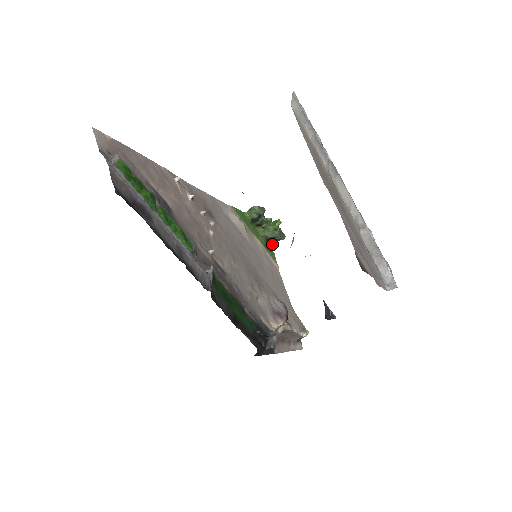
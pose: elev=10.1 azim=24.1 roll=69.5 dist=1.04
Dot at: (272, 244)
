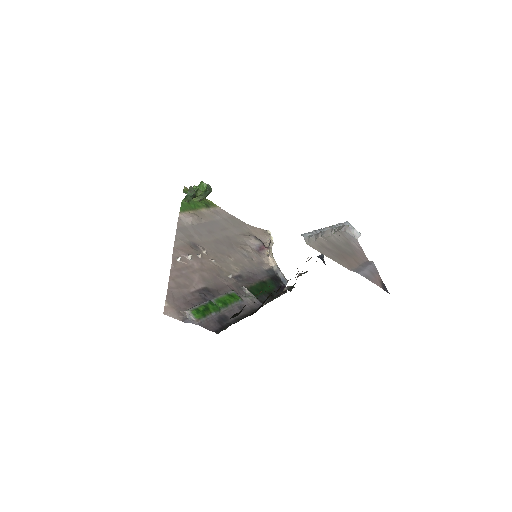
Dot at: occluded
